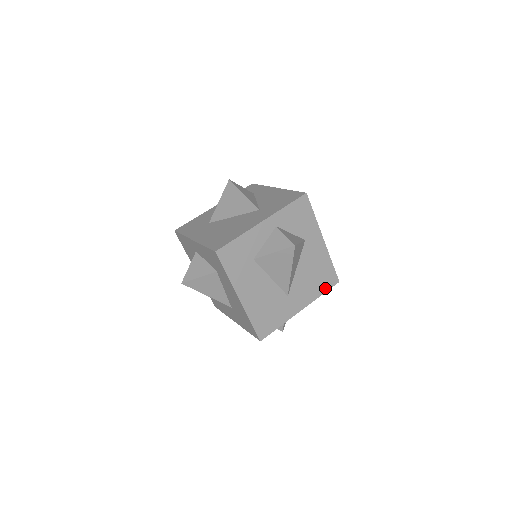
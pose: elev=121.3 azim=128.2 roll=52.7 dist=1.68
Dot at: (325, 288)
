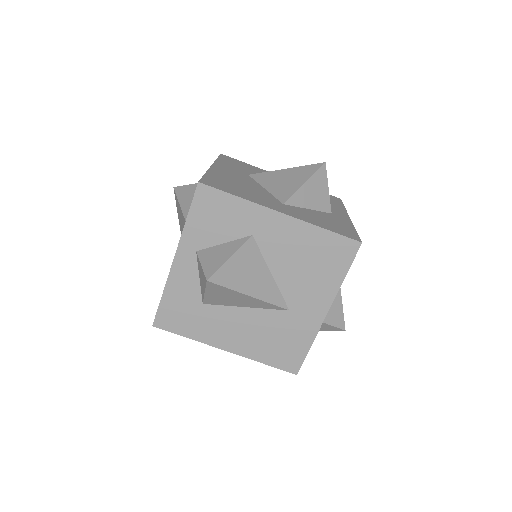
Dot at: (343, 266)
